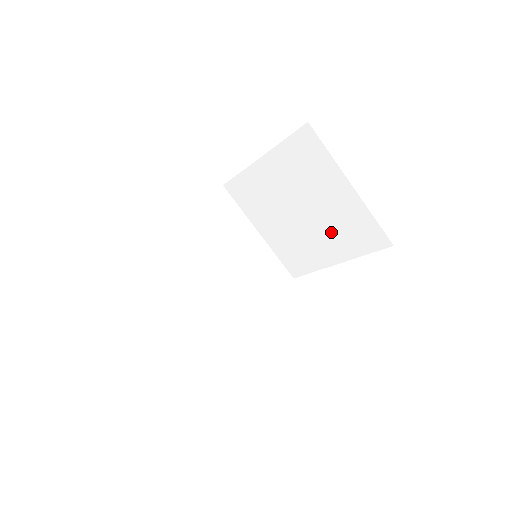
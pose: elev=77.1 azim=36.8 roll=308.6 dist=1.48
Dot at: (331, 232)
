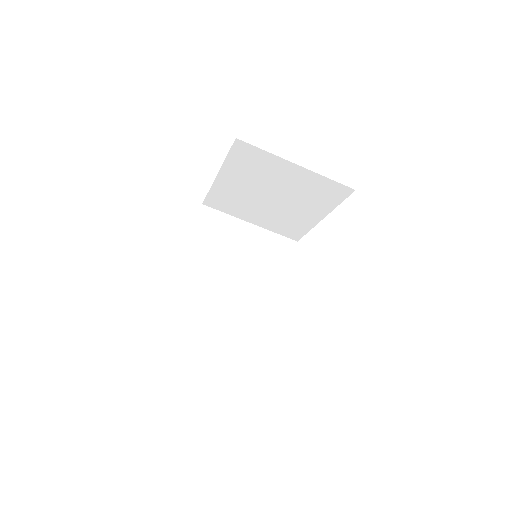
Dot at: (304, 201)
